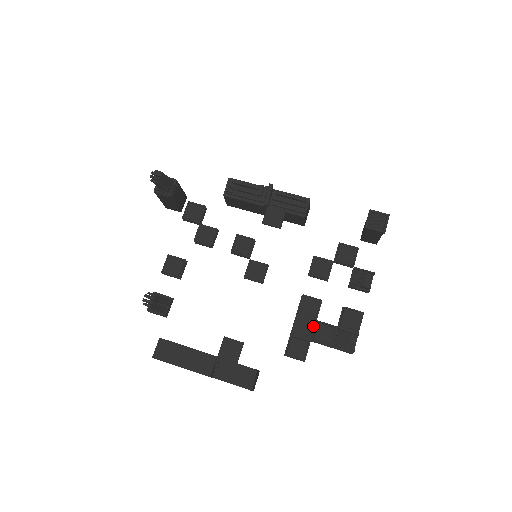
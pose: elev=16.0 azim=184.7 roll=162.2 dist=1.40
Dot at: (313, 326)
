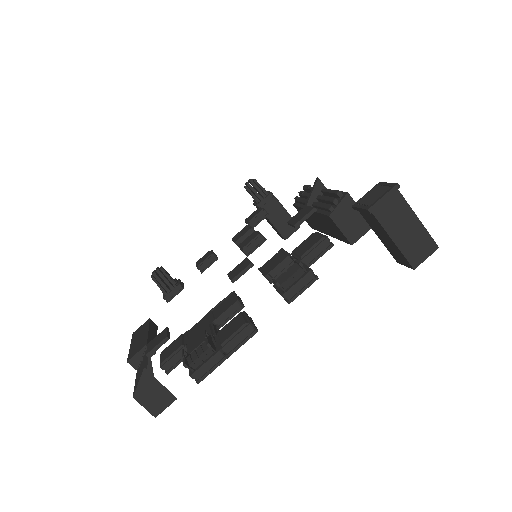
Dot at: (204, 328)
